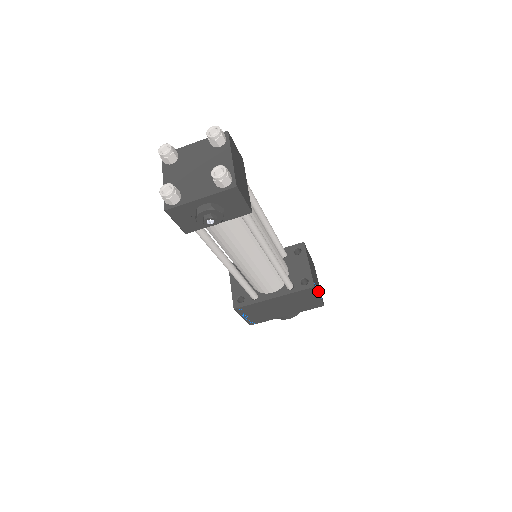
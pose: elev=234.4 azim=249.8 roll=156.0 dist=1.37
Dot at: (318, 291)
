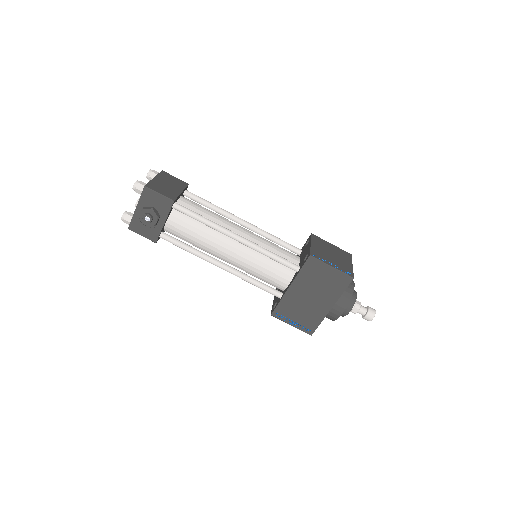
Dot at: (332, 264)
